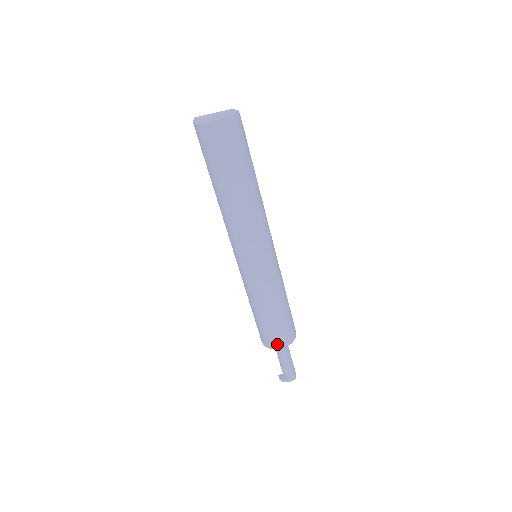
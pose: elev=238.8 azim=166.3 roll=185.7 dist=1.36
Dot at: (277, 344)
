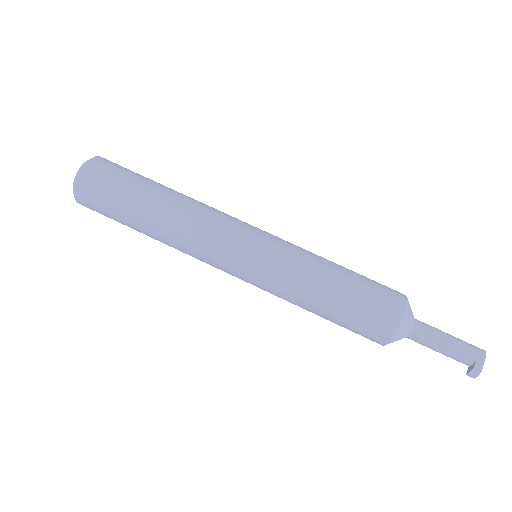
Dot at: (392, 312)
